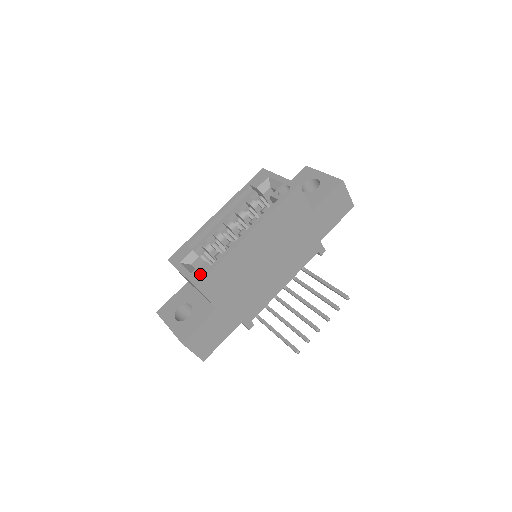
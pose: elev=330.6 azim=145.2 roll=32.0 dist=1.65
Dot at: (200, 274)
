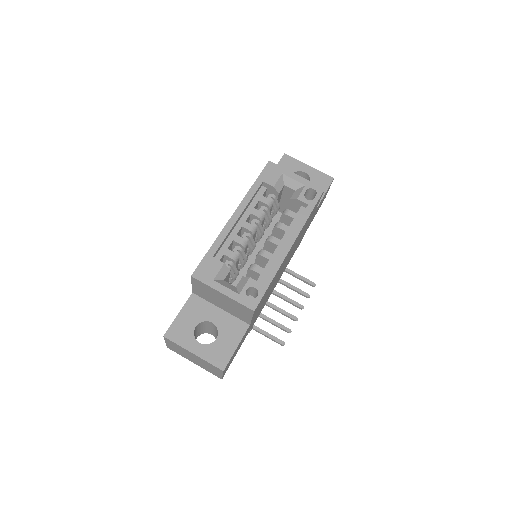
Dot at: occluded
